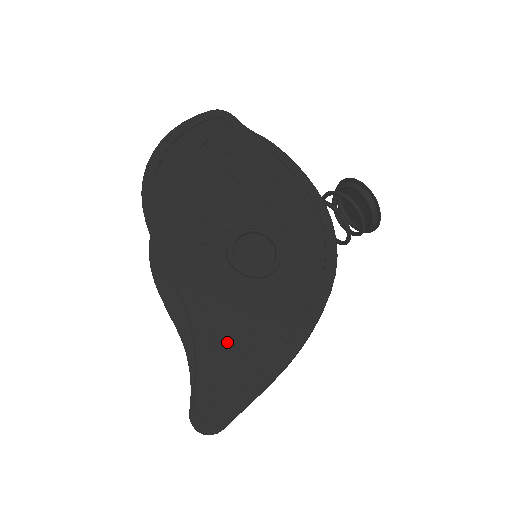
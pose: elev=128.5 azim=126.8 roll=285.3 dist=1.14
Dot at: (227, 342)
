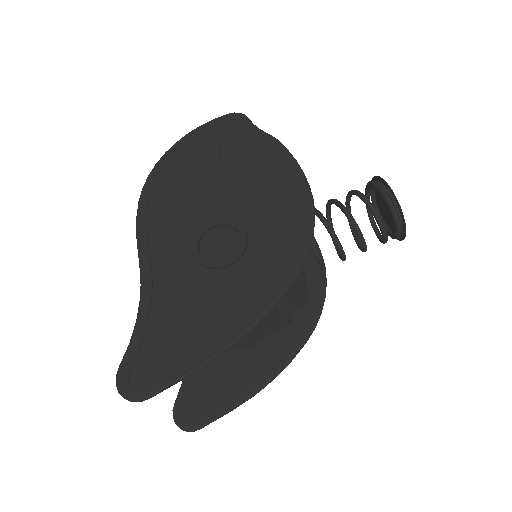
Dot at: (163, 326)
